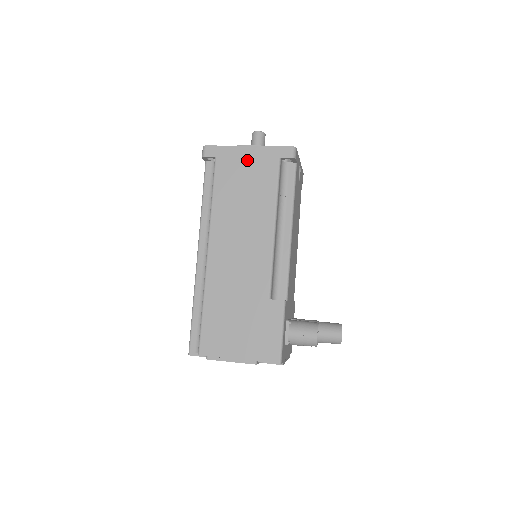
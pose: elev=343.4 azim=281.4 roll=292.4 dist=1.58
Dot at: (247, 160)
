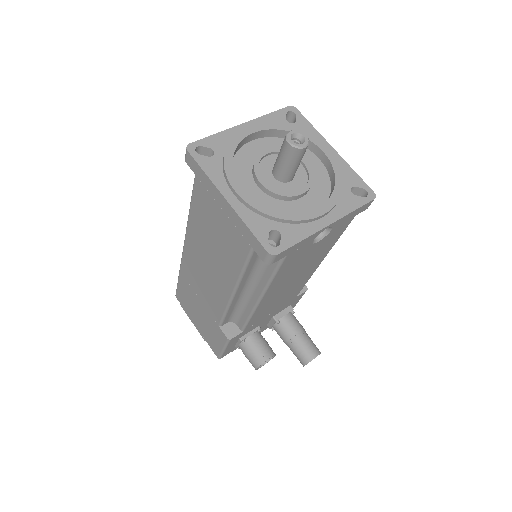
Dot at: (222, 213)
